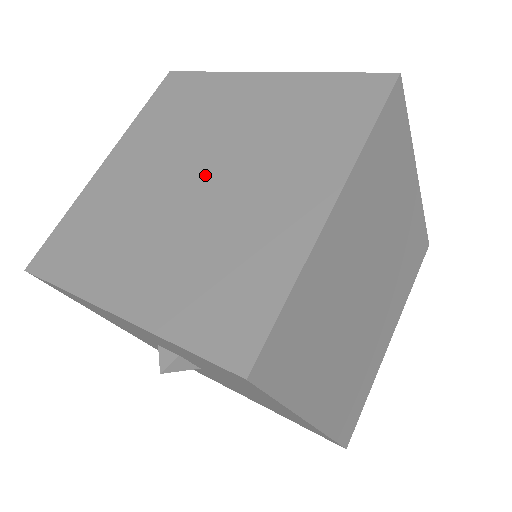
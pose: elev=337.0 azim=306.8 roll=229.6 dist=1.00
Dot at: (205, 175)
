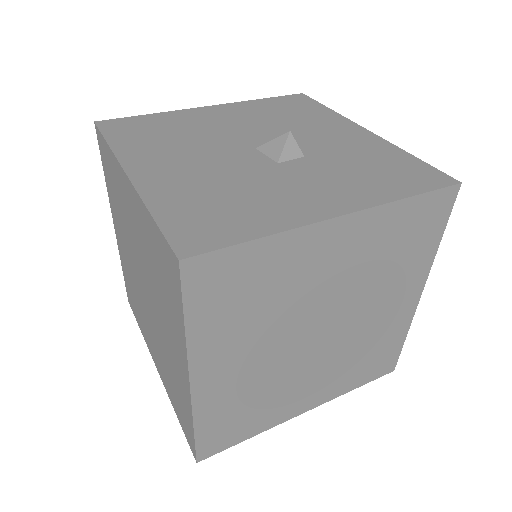
Dot at: (145, 288)
